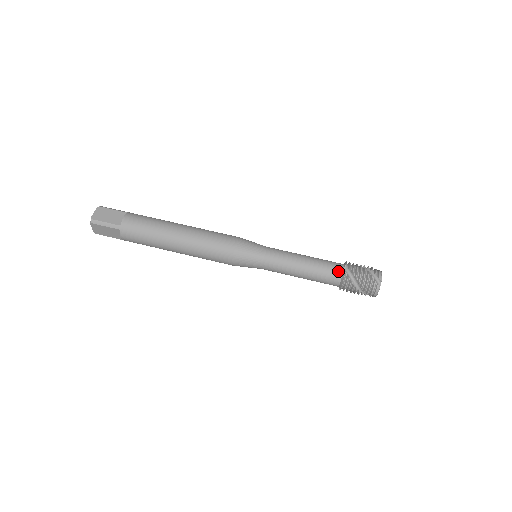
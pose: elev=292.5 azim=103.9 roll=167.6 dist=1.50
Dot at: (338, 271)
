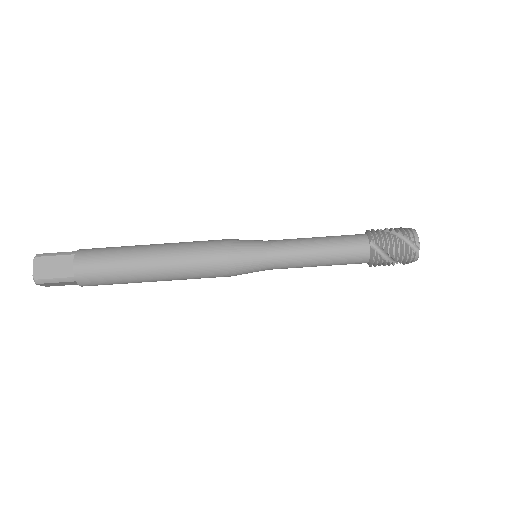
Dot at: (364, 250)
